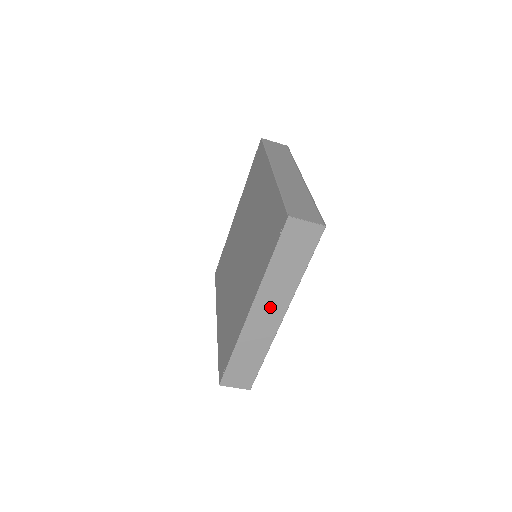
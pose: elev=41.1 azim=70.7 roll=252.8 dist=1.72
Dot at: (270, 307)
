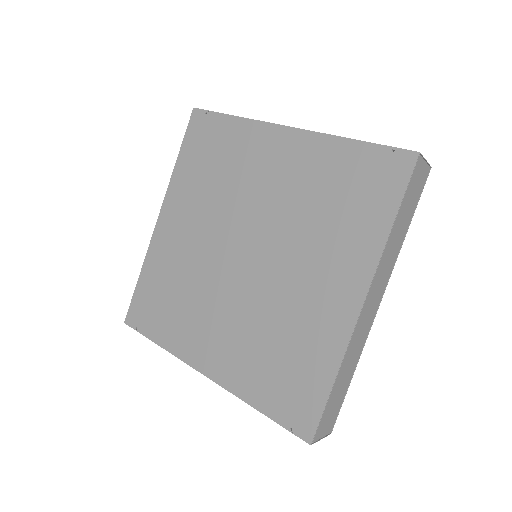
Dot at: occluded
